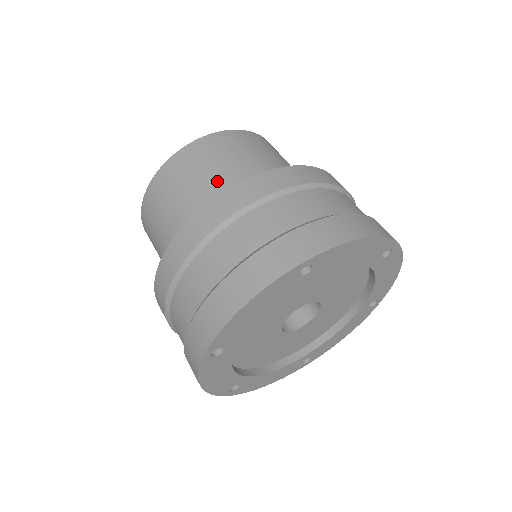
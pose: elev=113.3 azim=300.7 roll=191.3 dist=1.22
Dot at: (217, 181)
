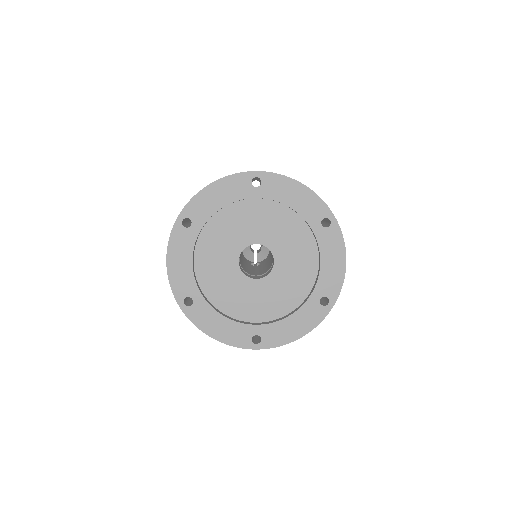
Dot at: occluded
